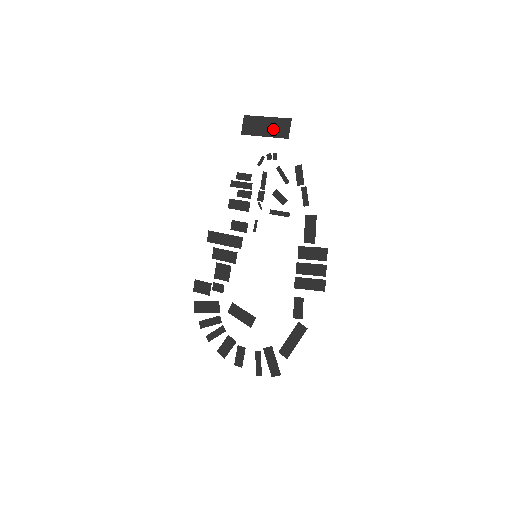
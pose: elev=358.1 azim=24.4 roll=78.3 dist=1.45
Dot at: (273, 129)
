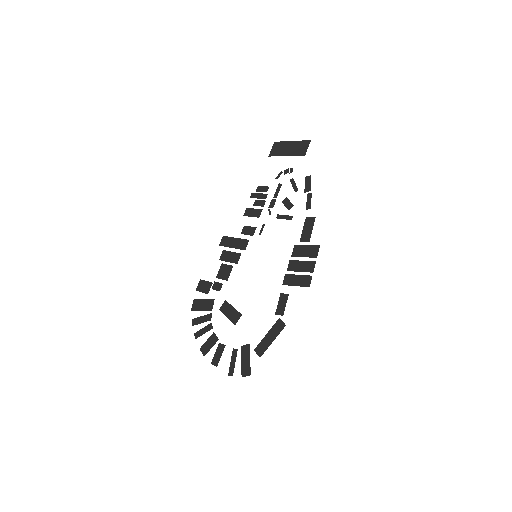
Dot at: (294, 150)
